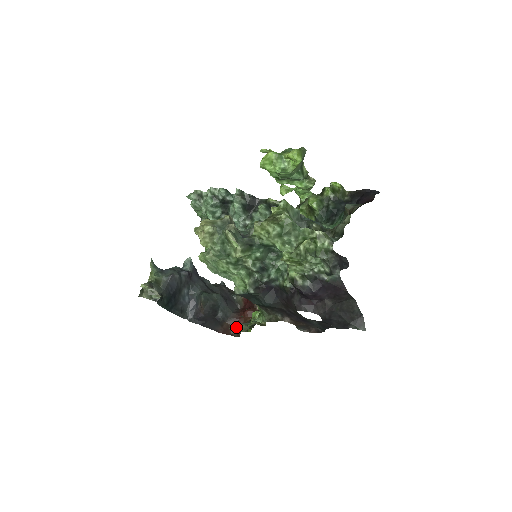
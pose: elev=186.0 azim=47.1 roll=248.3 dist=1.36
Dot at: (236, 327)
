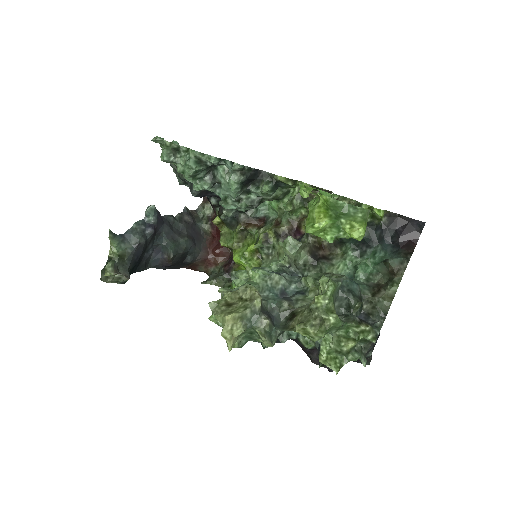
Dot at: (204, 265)
